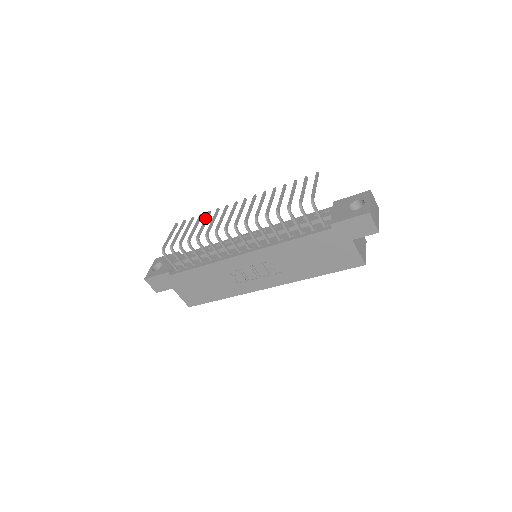
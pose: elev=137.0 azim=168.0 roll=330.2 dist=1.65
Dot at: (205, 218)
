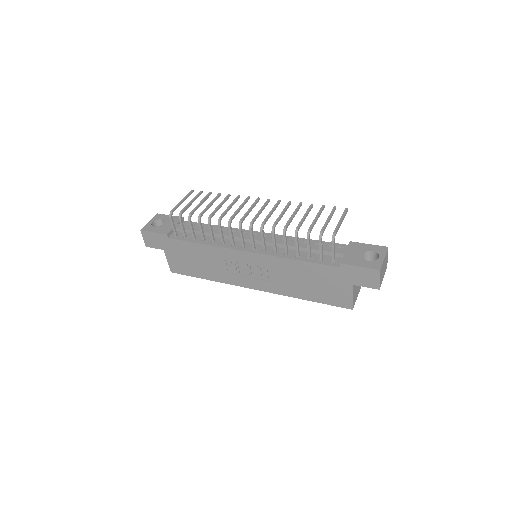
Dot at: (223, 200)
